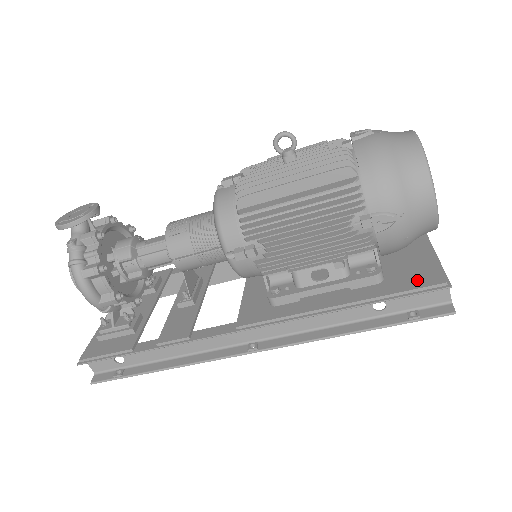
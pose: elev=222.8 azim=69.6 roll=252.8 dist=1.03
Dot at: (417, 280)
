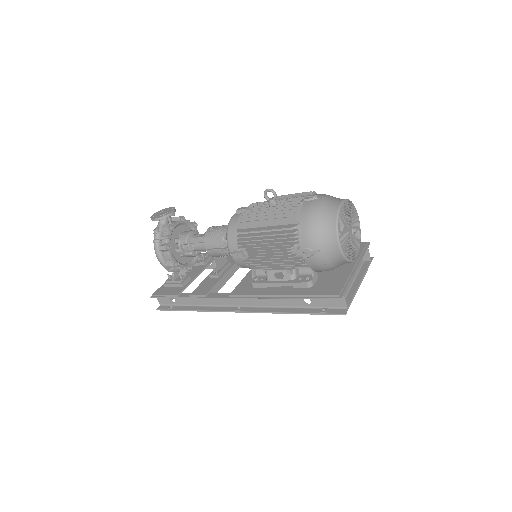
Dot at: (327, 290)
